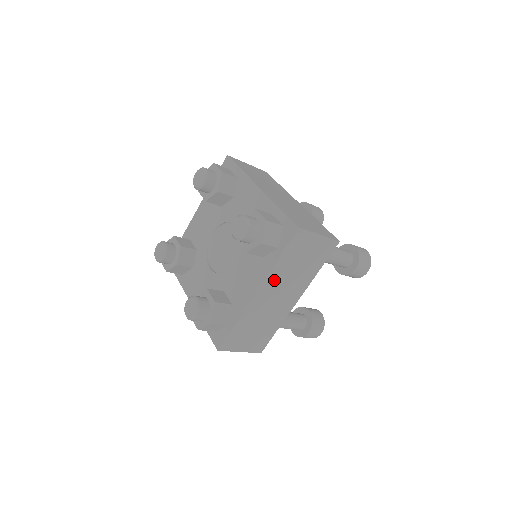
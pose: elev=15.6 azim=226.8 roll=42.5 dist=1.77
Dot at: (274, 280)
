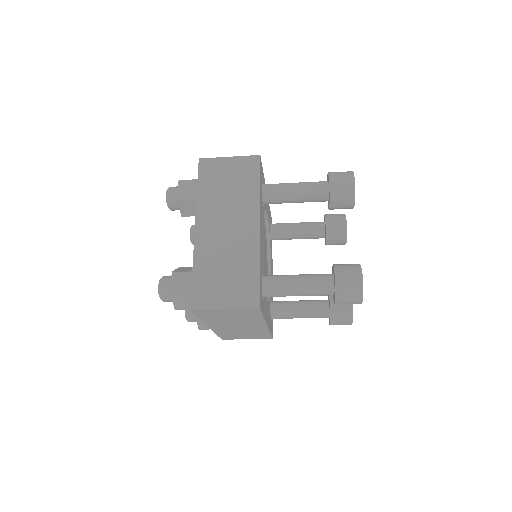
Dot at: (217, 323)
